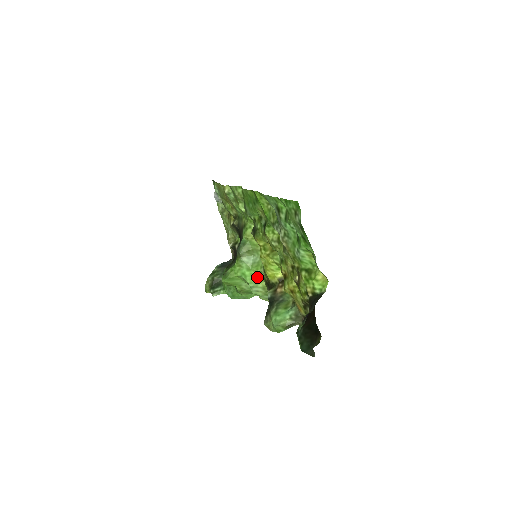
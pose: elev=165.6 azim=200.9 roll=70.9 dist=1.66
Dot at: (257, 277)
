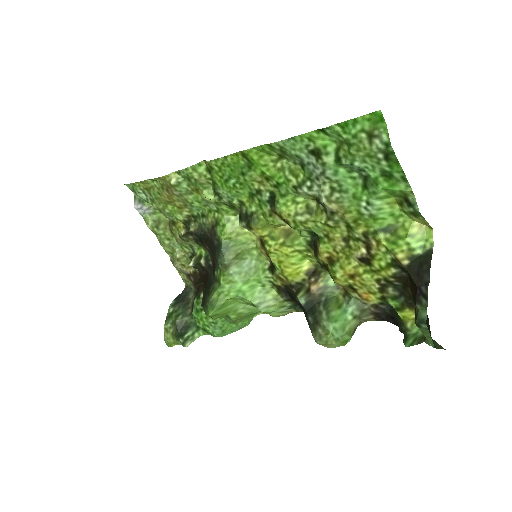
Dot at: (260, 287)
